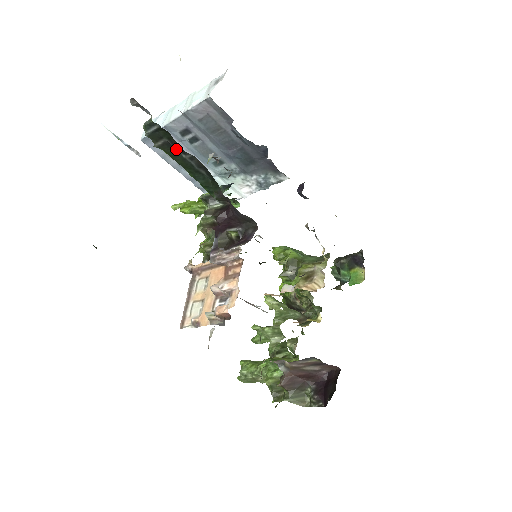
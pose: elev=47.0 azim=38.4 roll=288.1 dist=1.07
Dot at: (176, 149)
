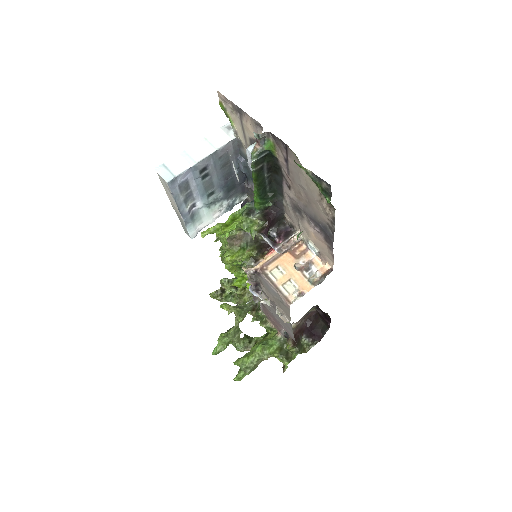
Dot at: (264, 170)
